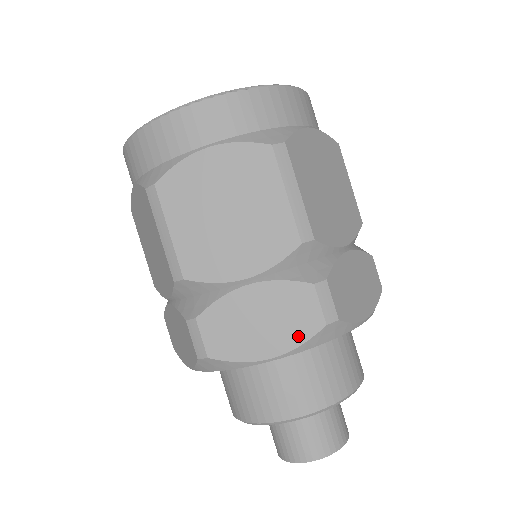
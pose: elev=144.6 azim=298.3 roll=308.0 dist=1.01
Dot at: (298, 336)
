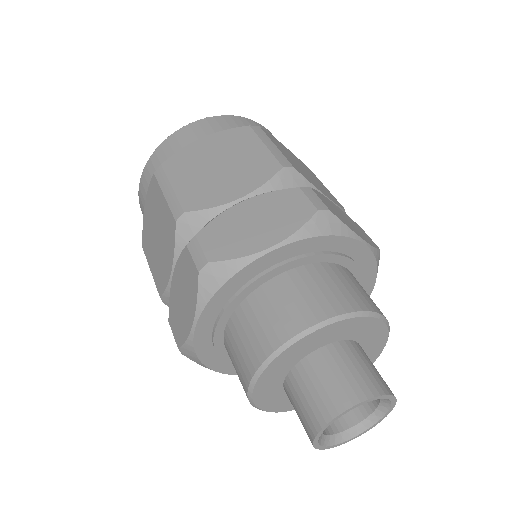
Dot at: (293, 224)
